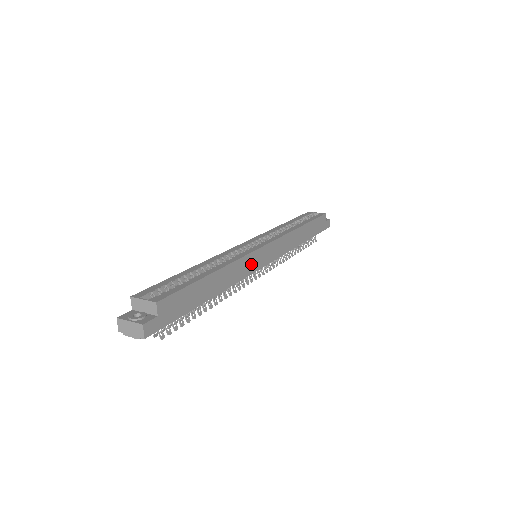
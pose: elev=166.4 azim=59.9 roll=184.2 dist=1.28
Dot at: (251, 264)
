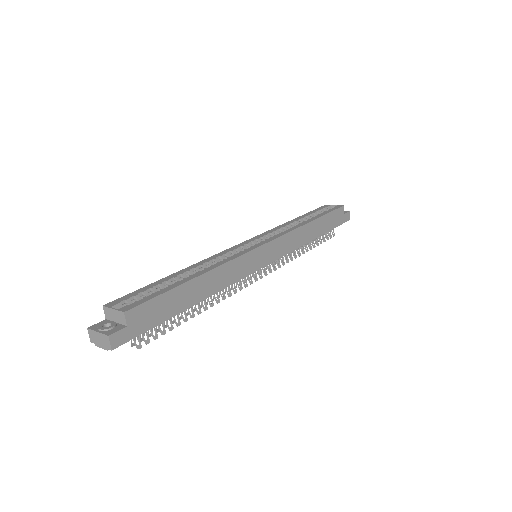
Dot at: (246, 265)
